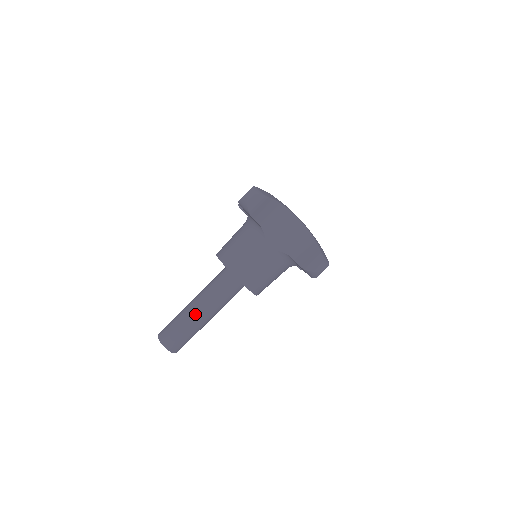
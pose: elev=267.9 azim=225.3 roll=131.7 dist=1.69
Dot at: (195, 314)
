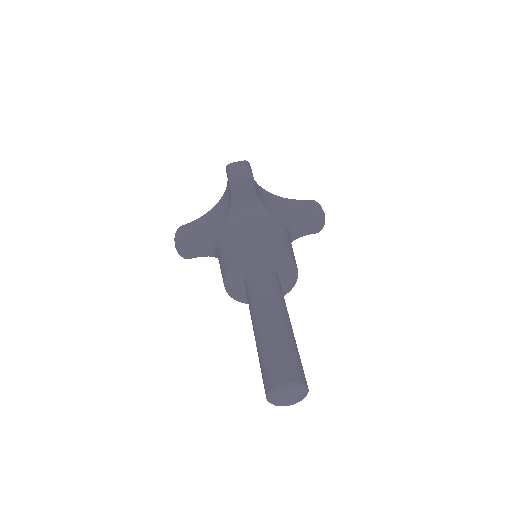
Dot at: (257, 334)
